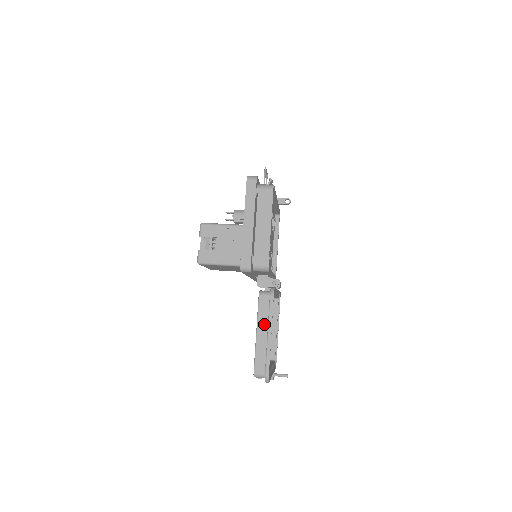
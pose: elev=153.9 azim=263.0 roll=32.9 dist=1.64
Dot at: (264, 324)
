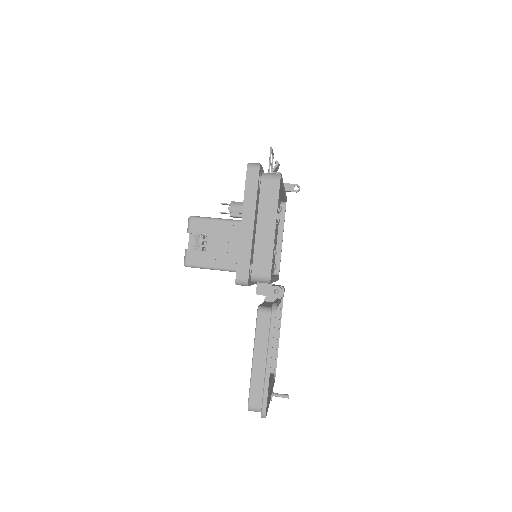
Dot at: (262, 348)
